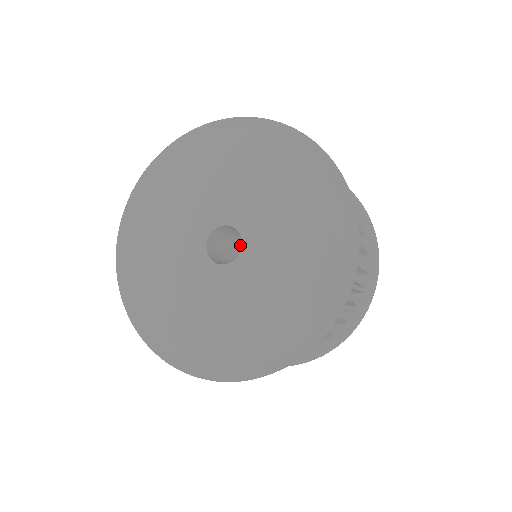
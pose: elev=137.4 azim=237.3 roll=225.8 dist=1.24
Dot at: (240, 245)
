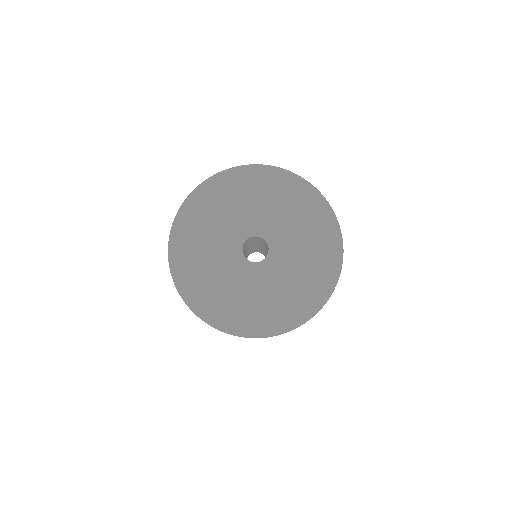
Dot at: (244, 253)
